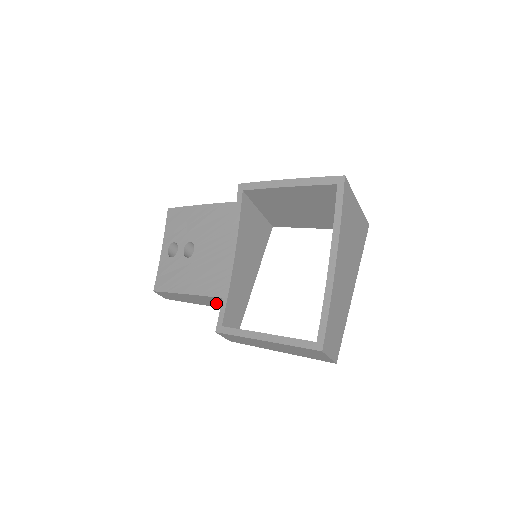
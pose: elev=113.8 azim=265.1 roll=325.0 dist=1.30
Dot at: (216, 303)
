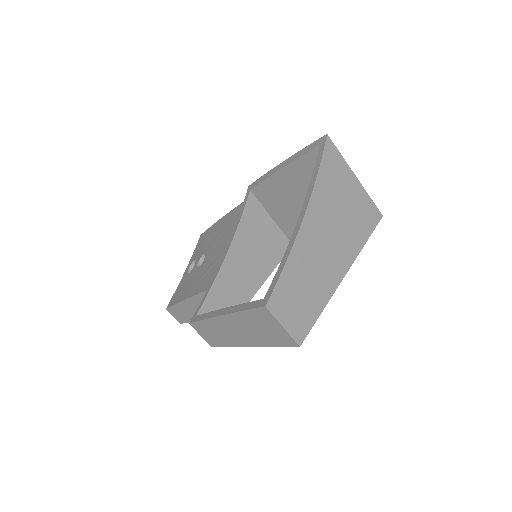
Dot at: occluded
